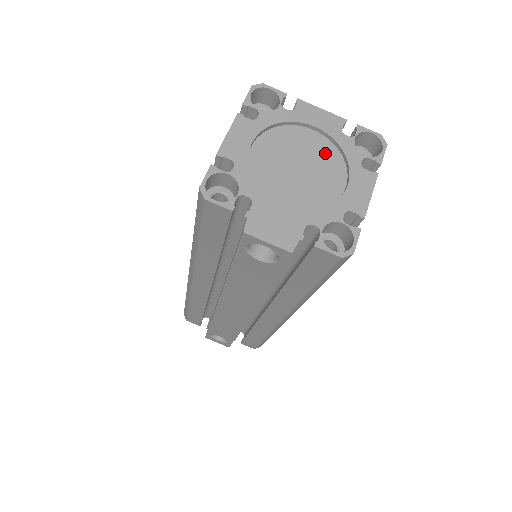
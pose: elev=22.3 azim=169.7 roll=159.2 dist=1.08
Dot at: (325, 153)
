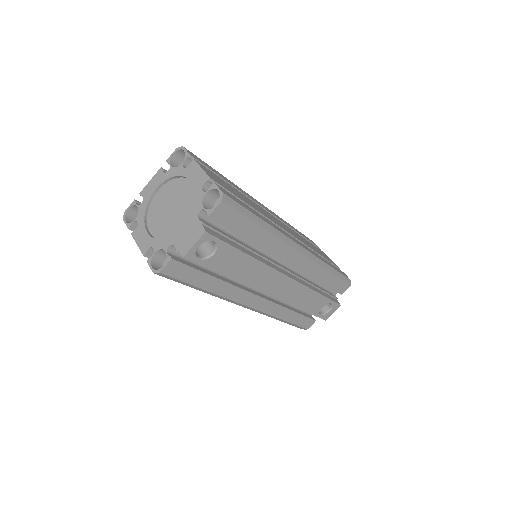
Dot at: (171, 188)
